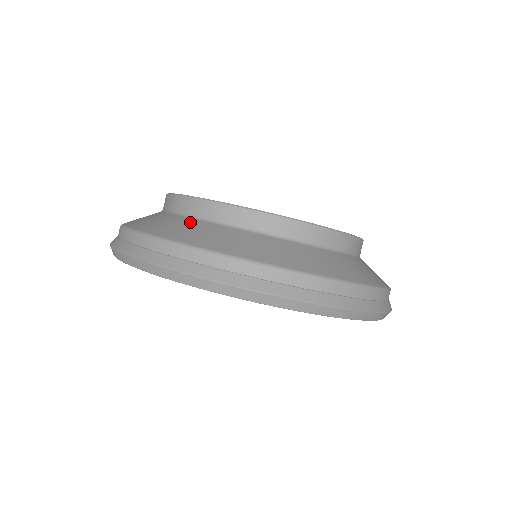
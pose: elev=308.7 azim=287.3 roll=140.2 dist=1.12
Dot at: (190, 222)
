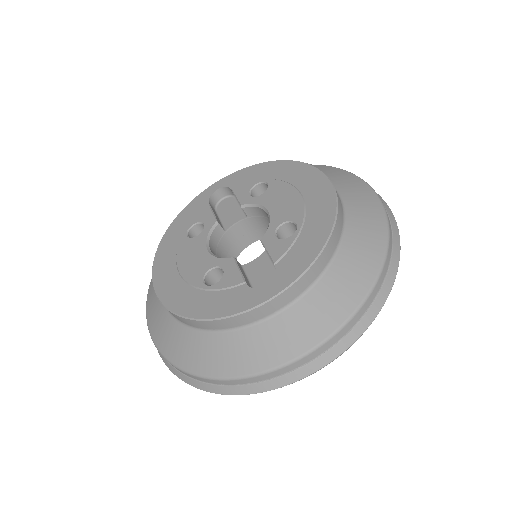
Dot at: (242, 338)
